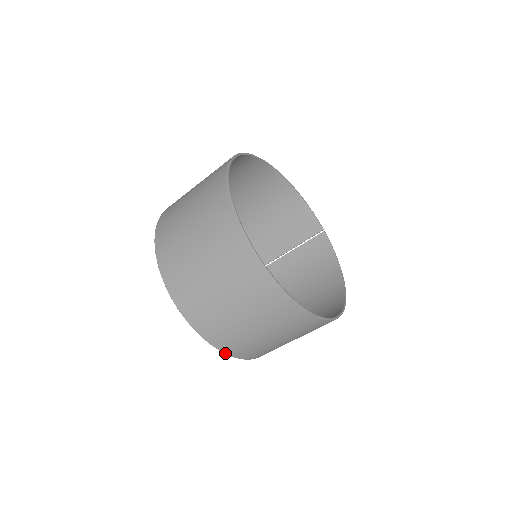
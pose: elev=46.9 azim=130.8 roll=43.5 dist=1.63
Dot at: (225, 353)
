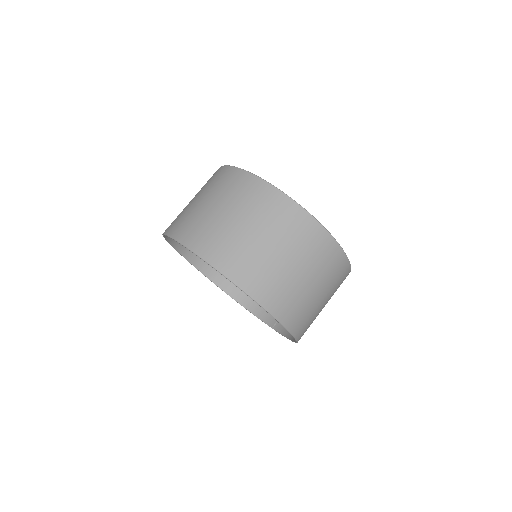
Dot at: (236, 284)
